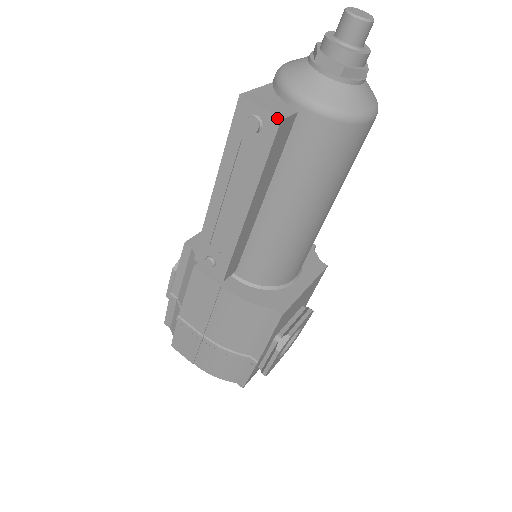
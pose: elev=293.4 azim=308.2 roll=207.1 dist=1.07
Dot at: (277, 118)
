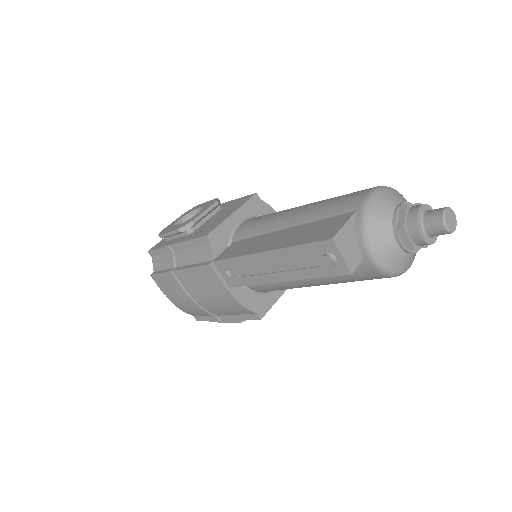
Dot at: (349, 271)
